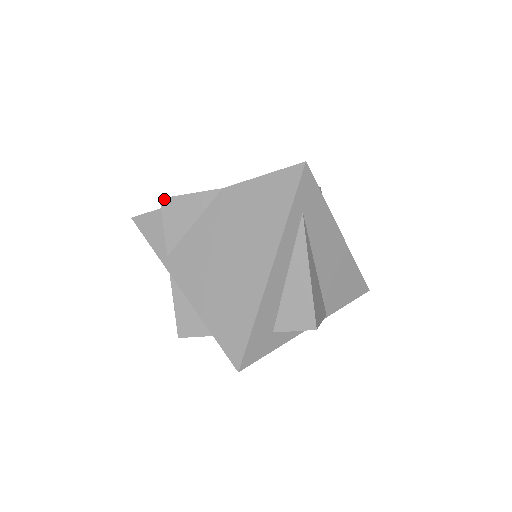
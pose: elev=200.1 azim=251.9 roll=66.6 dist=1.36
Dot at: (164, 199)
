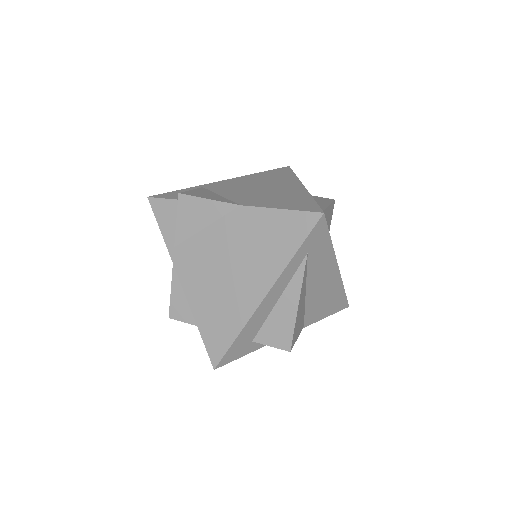
Dot at: (183, 195)
